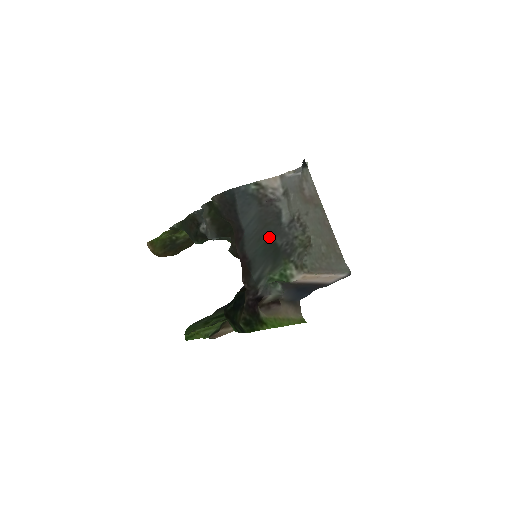
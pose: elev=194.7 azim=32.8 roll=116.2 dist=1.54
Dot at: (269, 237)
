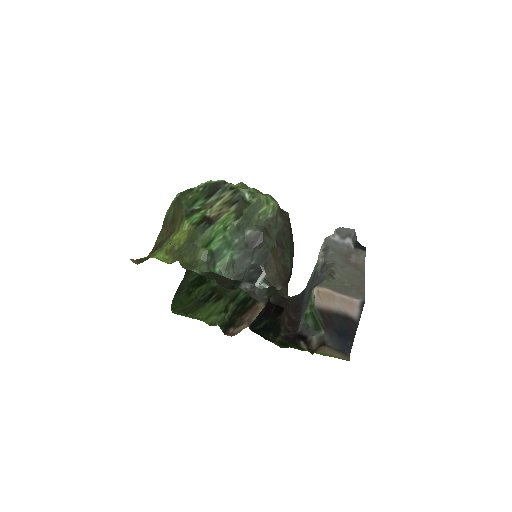
Dot at: (310, 290)
